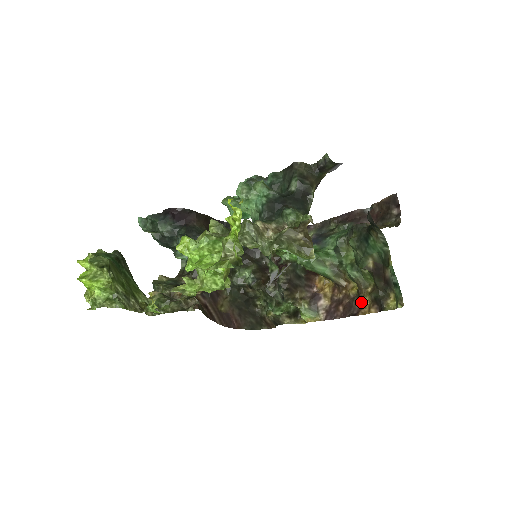
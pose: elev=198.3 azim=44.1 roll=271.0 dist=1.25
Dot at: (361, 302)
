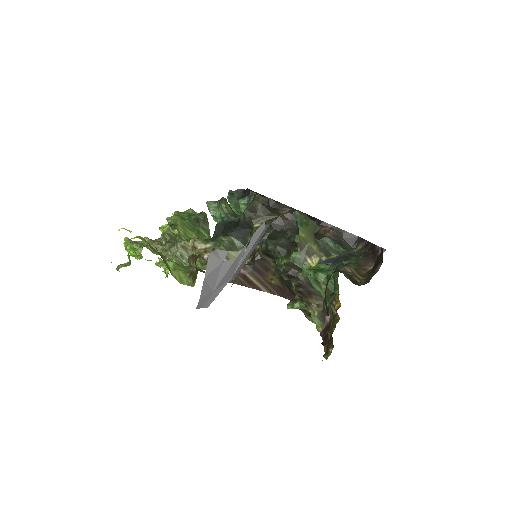
Dot at: (329, 337)
